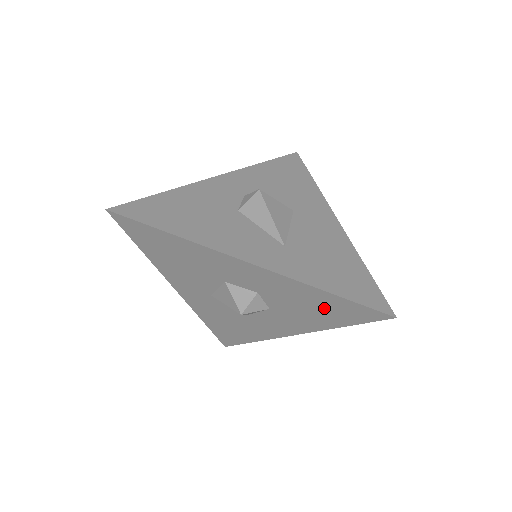
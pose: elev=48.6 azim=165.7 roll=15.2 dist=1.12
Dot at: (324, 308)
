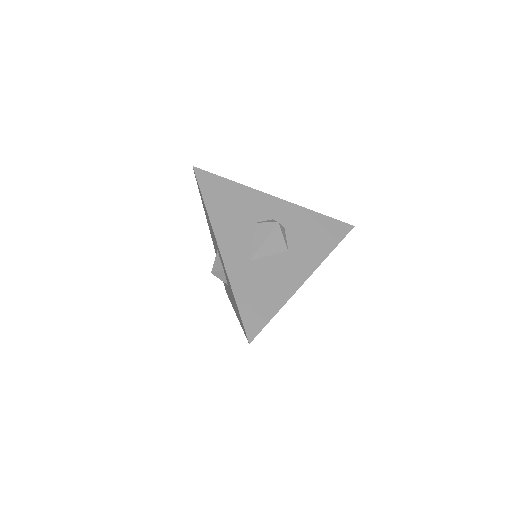
Dot at: (236, 307)
